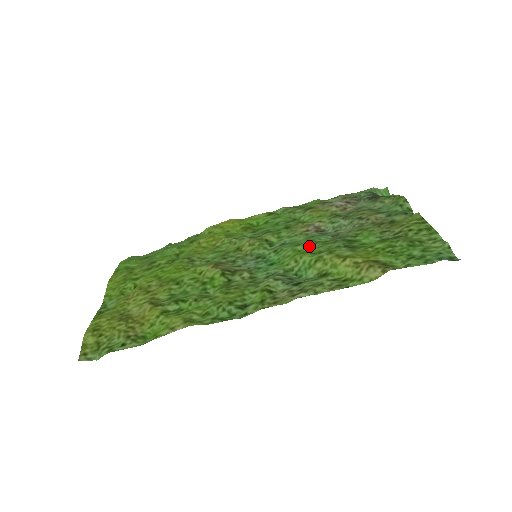
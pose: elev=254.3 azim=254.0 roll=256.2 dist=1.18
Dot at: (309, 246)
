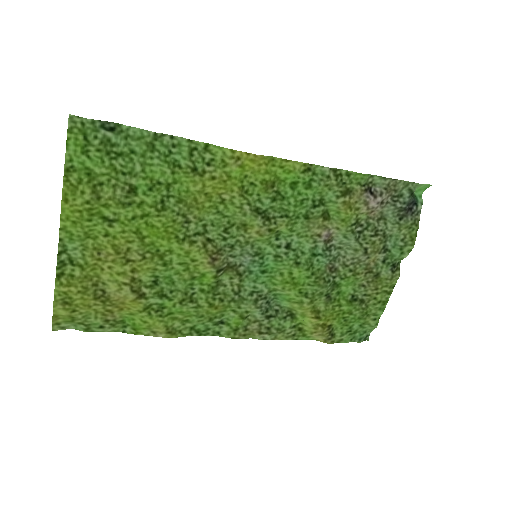
Dot at: (304, 276)
